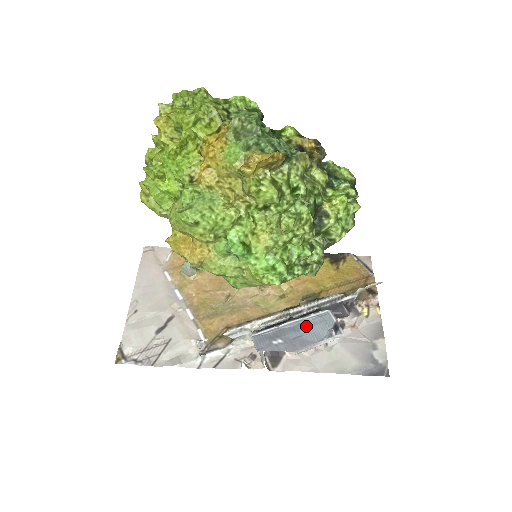
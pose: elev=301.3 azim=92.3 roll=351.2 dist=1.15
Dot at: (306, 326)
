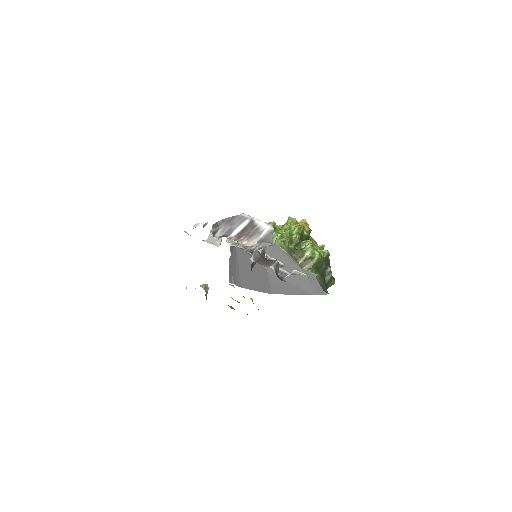
Dot at: occluded
